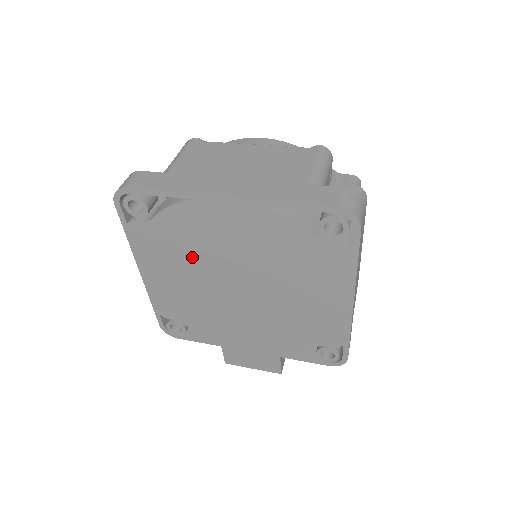
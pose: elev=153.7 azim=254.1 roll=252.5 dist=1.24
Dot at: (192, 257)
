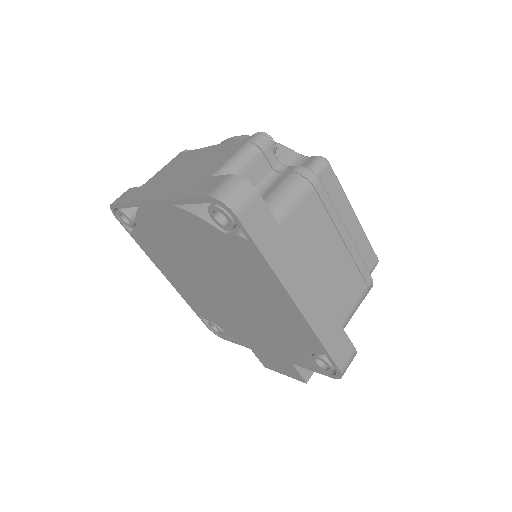
Dot at: (176, 259)
